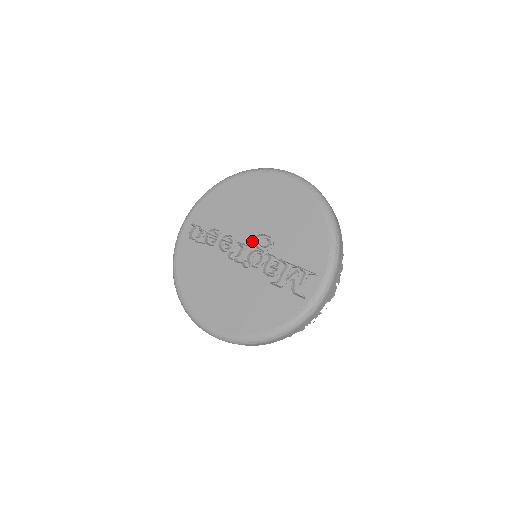
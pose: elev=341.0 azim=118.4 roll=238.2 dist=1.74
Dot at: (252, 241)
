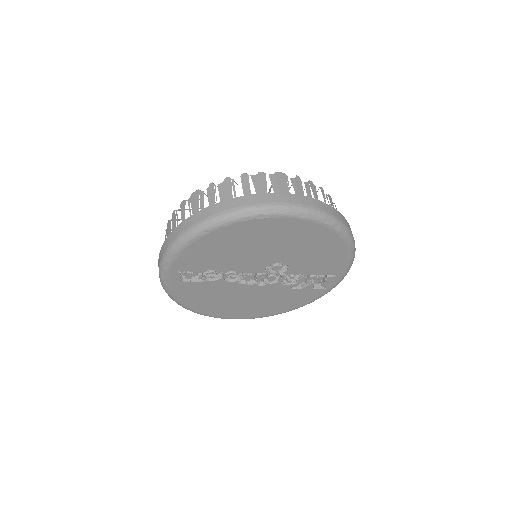
Dot at: (264, 270)
